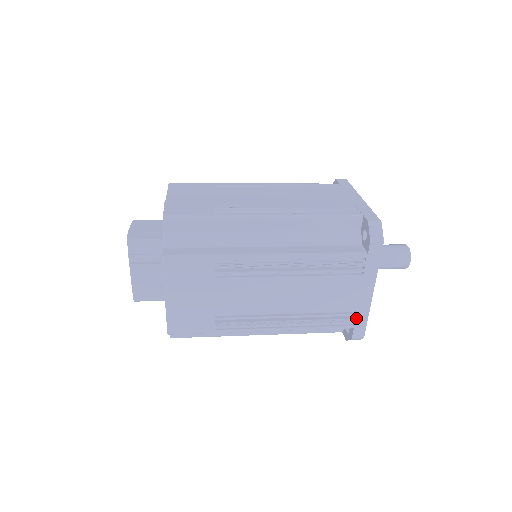
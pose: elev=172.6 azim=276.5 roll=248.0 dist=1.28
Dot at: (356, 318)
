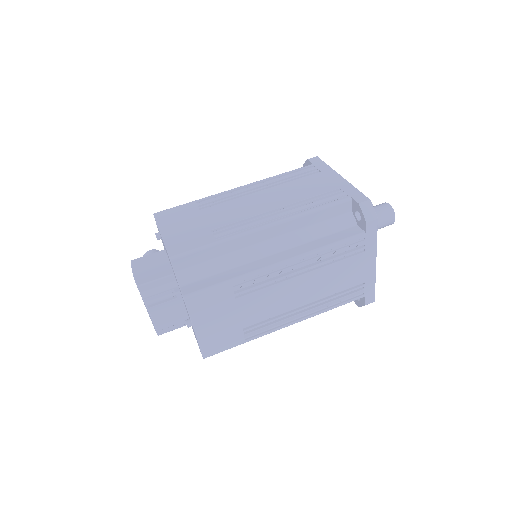
Dot at: (365, 288)
